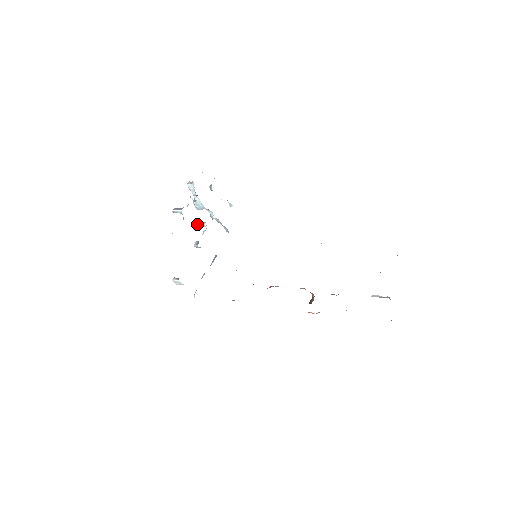
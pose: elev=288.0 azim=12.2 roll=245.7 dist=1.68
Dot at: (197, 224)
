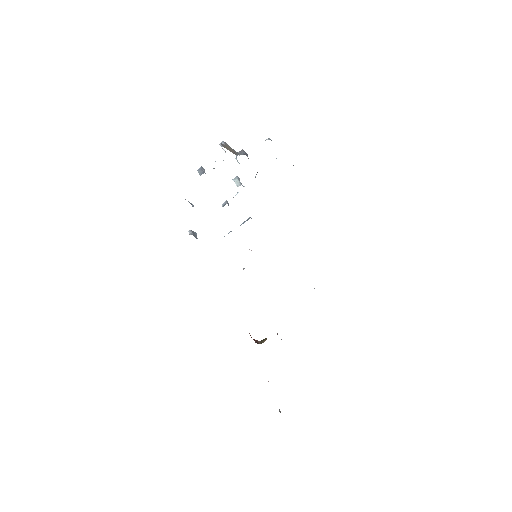
Dot at: occluded
